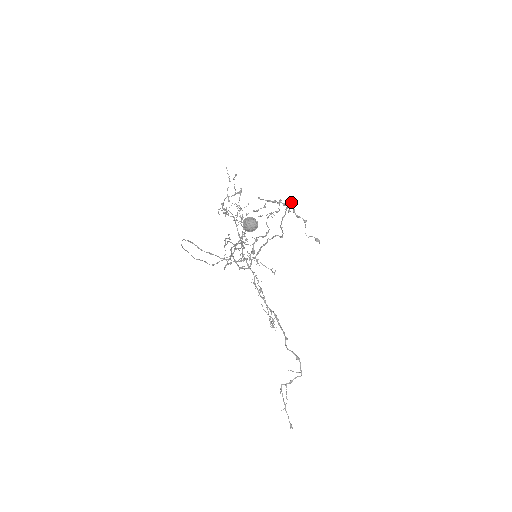
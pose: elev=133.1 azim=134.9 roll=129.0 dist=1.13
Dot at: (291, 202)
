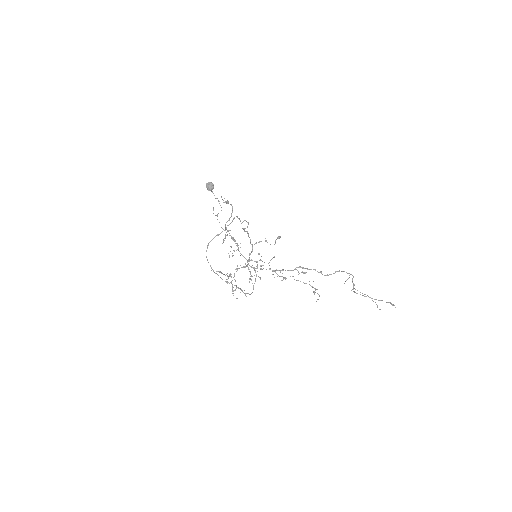
Dot at: occluded
